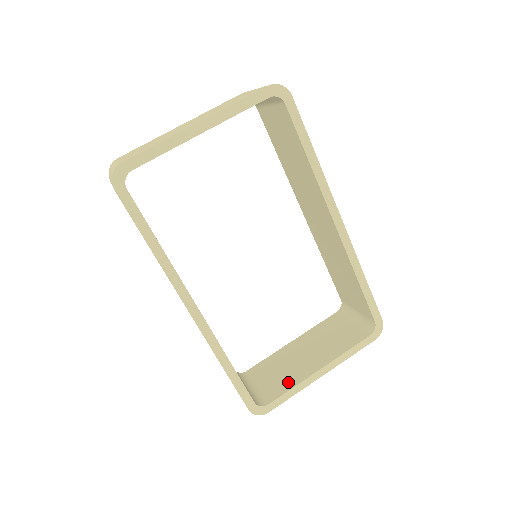
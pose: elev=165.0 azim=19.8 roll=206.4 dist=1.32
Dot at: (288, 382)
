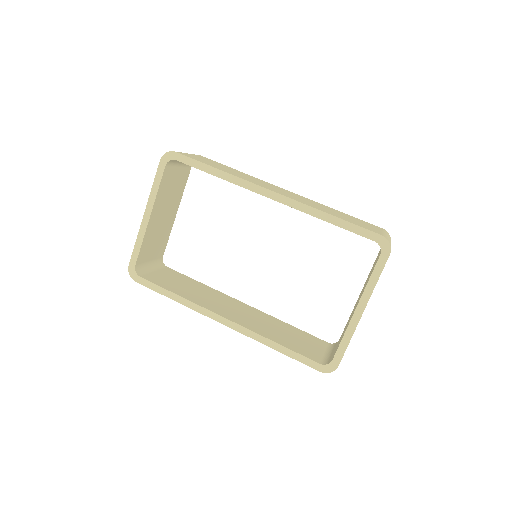
Dot at: (343, 334)
